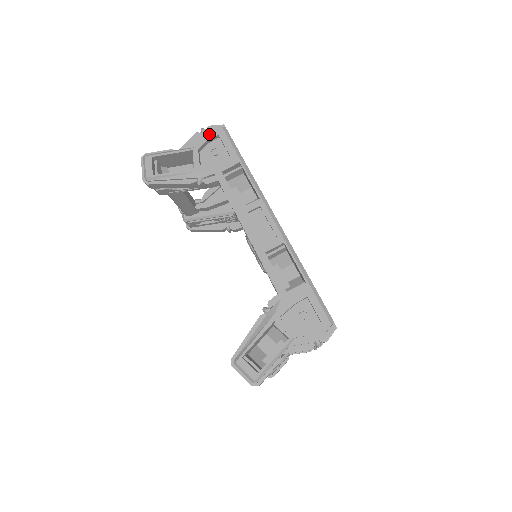
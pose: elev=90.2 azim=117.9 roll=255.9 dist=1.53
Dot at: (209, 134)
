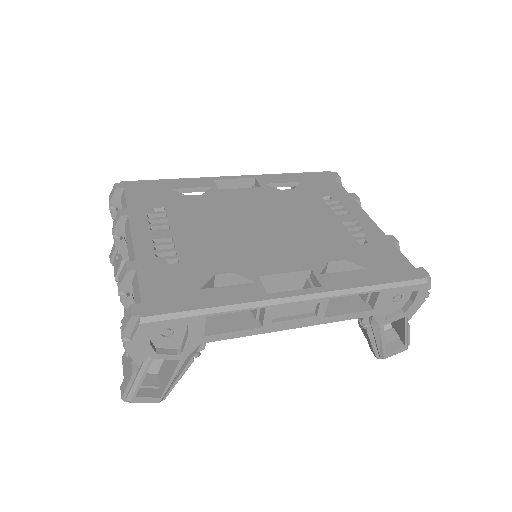
Dot at: (141, 340)
